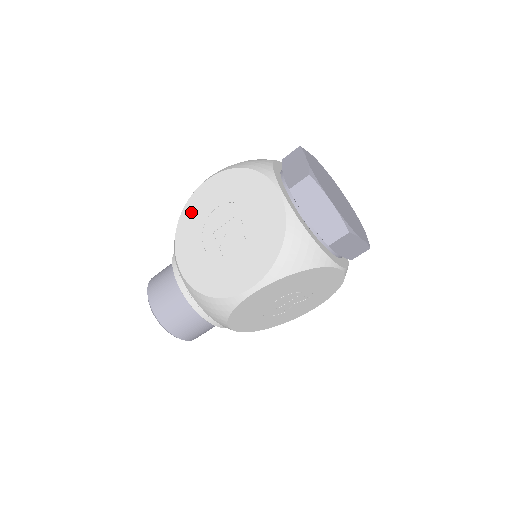
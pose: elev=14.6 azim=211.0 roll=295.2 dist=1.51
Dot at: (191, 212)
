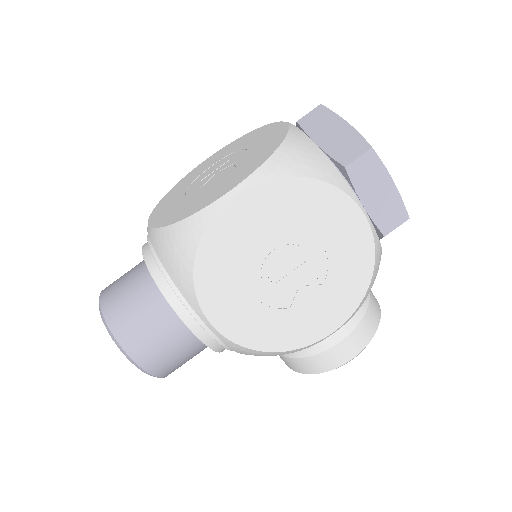
Dot at: (182, 182)
